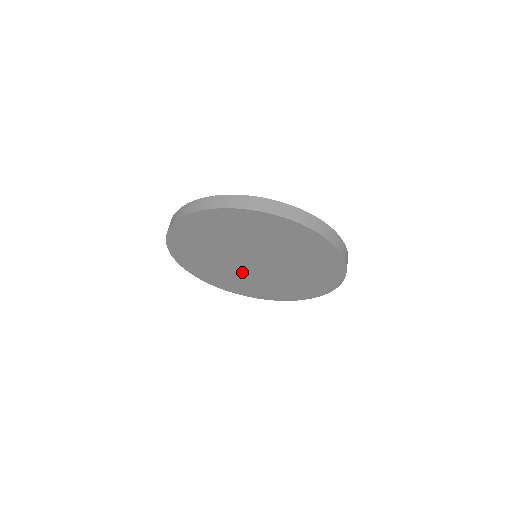
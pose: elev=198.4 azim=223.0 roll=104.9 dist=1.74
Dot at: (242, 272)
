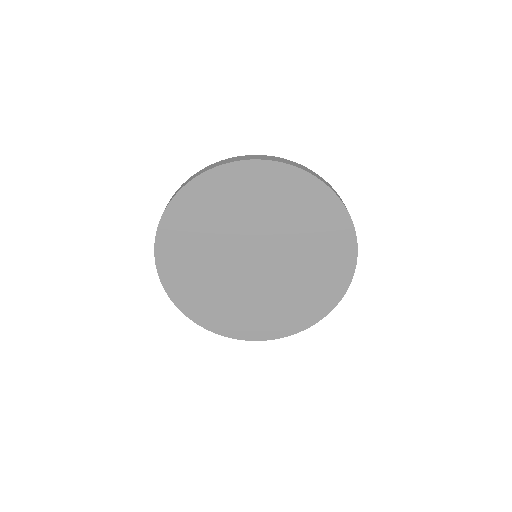
Dot at: (227, 276)
